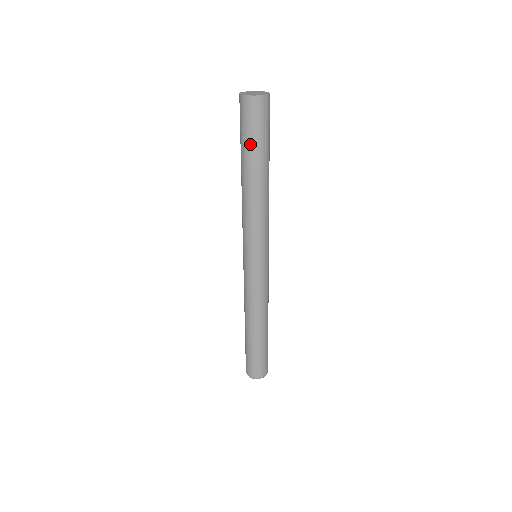
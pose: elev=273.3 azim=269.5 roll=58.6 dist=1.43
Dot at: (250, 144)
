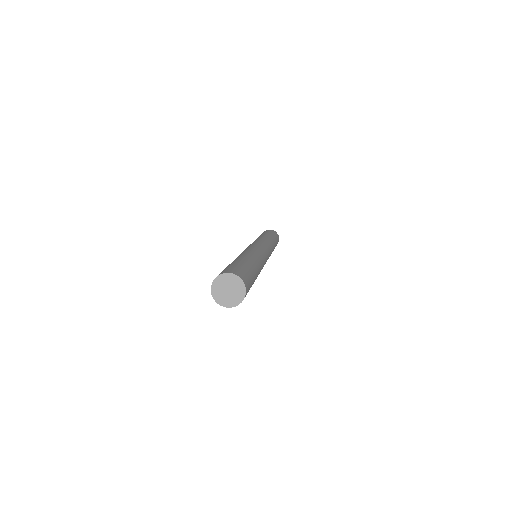
Dot at: occluded
